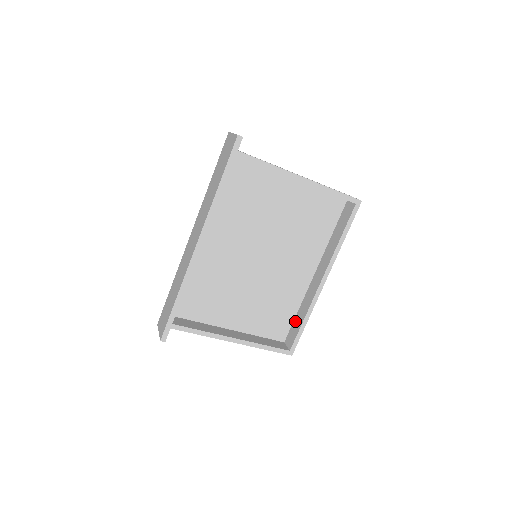
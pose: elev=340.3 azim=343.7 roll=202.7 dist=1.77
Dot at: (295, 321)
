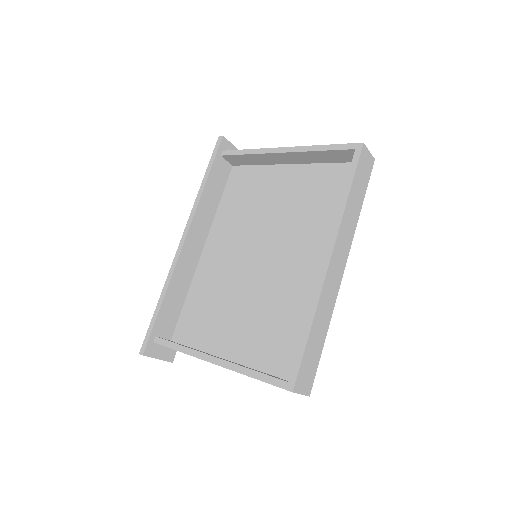
Dot at: occluded
